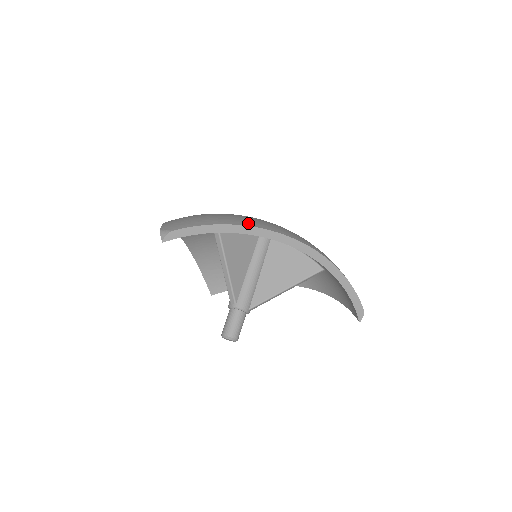
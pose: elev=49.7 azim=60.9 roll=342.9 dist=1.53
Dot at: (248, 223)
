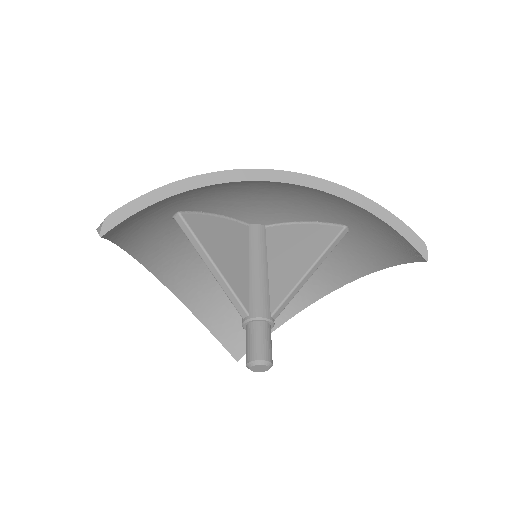
Dot at: occluded
